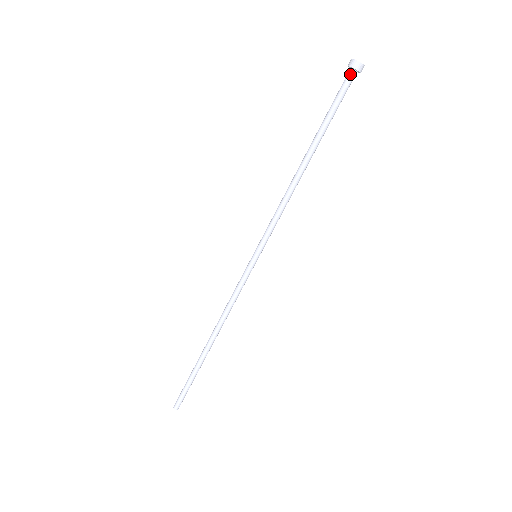
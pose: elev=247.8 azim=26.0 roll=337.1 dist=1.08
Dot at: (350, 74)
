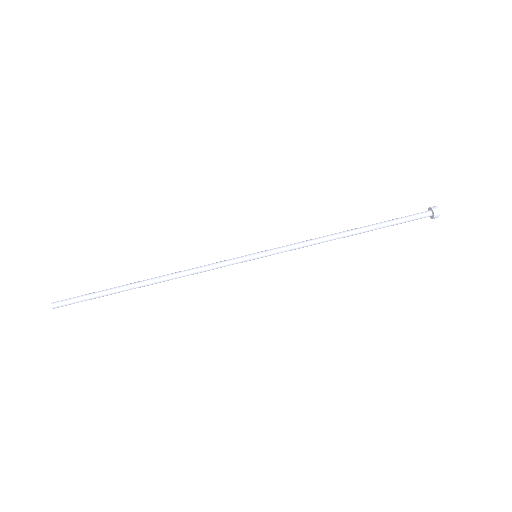
Dot at: (427, 212)
